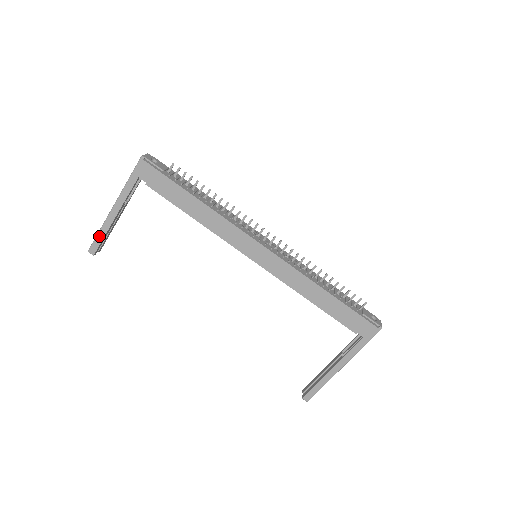
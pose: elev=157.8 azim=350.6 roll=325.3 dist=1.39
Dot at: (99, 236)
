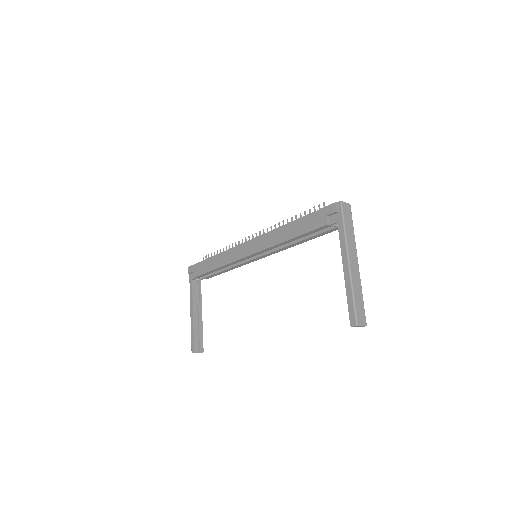
Dot at: (192, 335)
